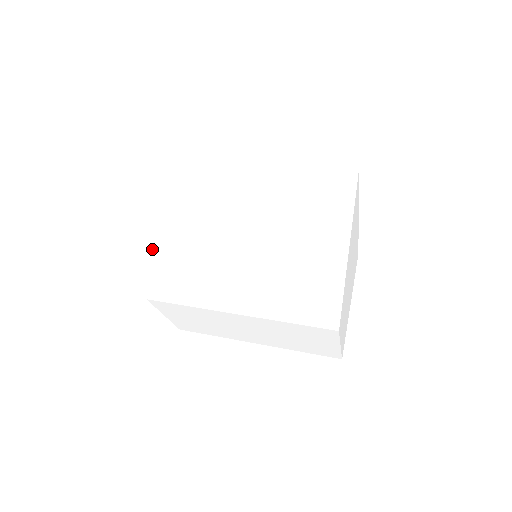
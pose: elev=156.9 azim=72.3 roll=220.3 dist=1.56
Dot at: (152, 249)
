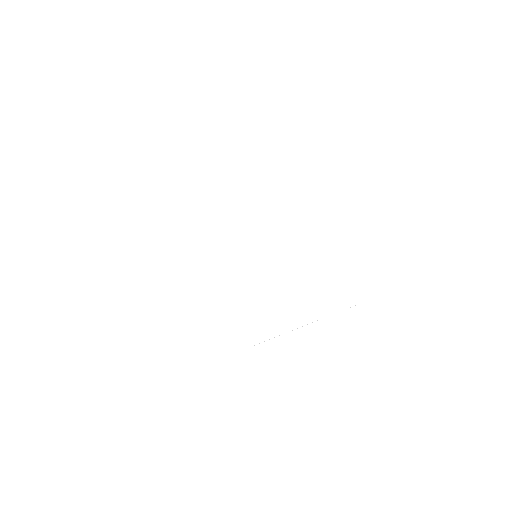
Dot at: (163, 234)
